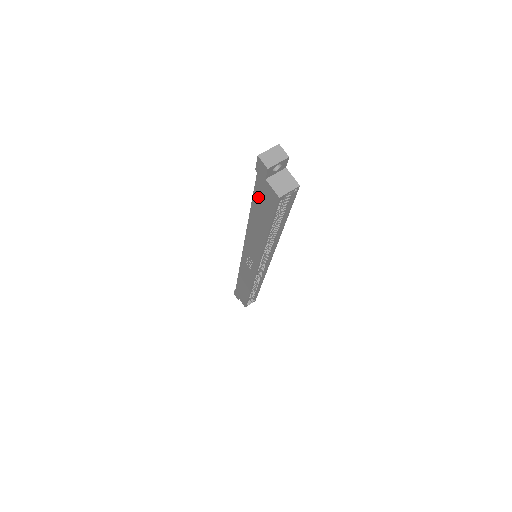
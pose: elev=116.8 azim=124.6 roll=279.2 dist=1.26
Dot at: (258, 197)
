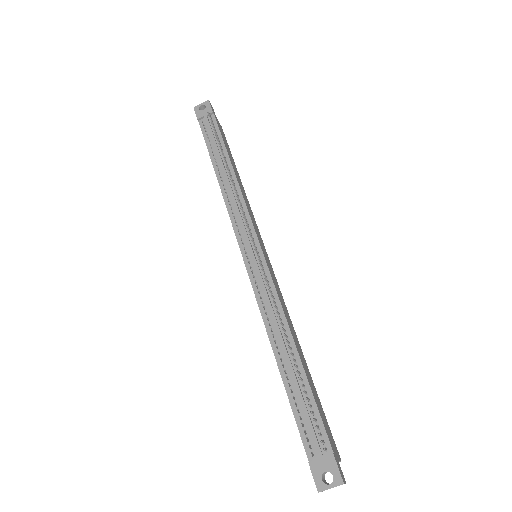
Dot at: (297, 421)
